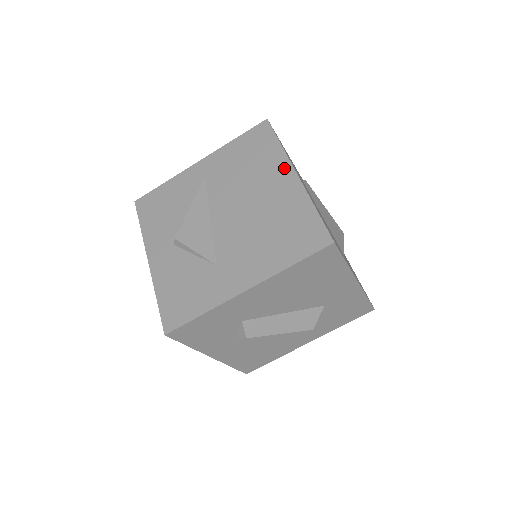
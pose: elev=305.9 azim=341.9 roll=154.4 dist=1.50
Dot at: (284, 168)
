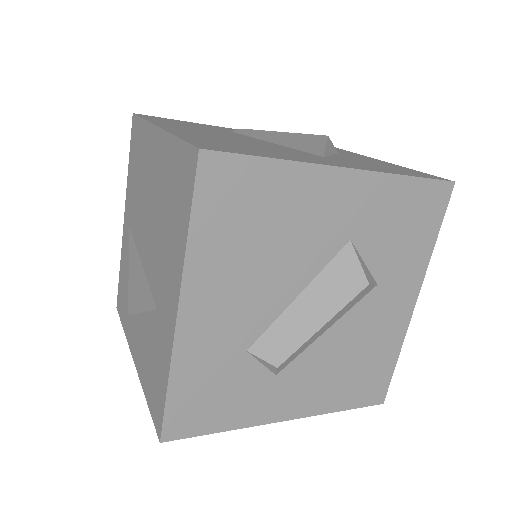
Dot at: (151, 137)
